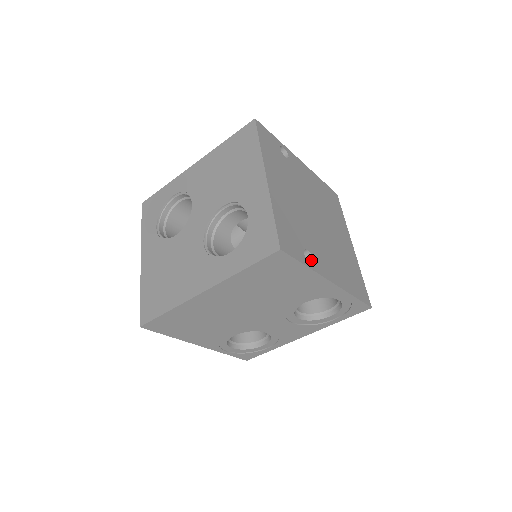
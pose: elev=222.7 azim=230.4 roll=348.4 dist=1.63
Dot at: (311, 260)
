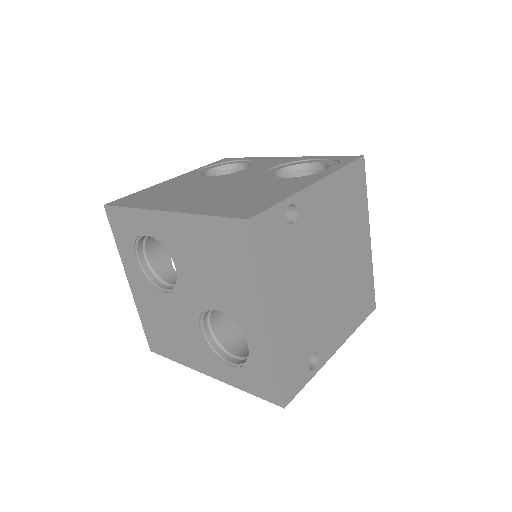
Dot at: (316, 356)
